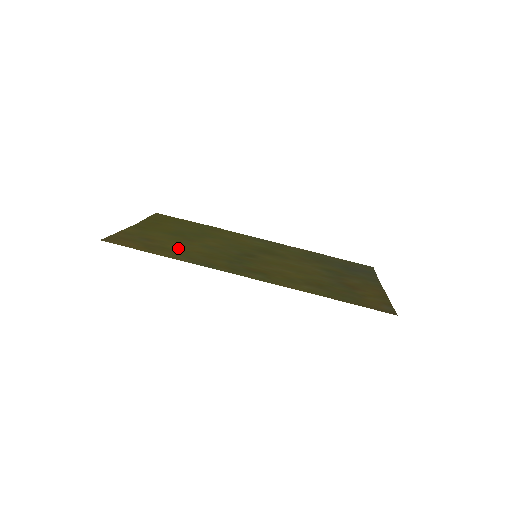
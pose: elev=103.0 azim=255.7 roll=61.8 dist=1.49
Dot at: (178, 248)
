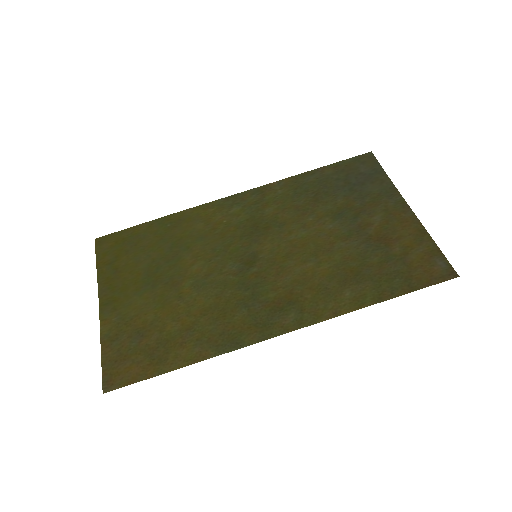
Dot at: (179, 325)
